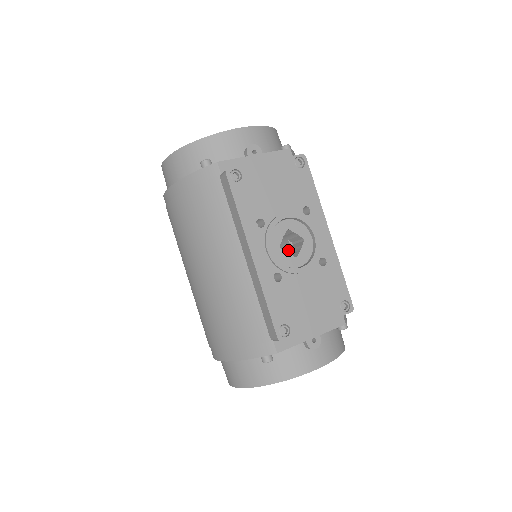
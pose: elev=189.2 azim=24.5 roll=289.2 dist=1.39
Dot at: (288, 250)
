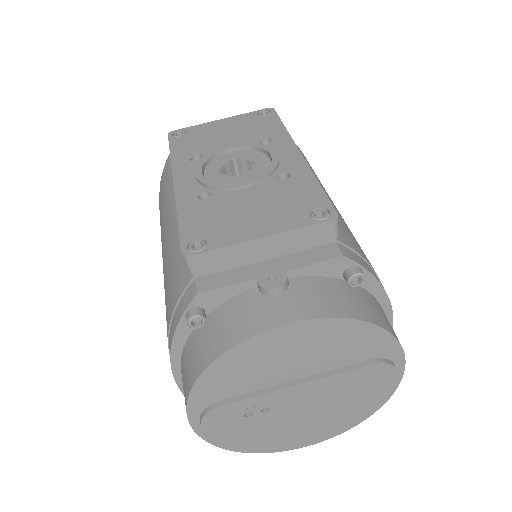
Dot at: occluded
